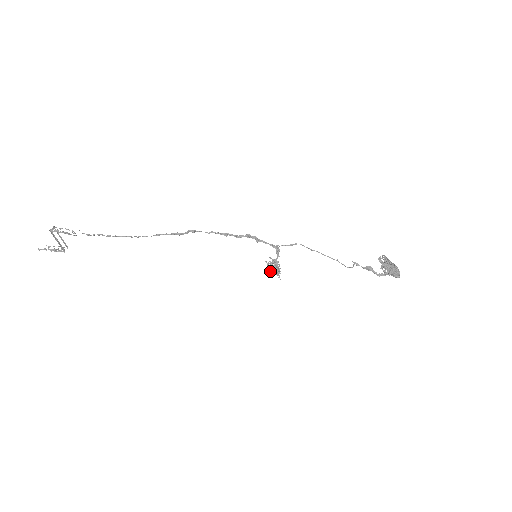
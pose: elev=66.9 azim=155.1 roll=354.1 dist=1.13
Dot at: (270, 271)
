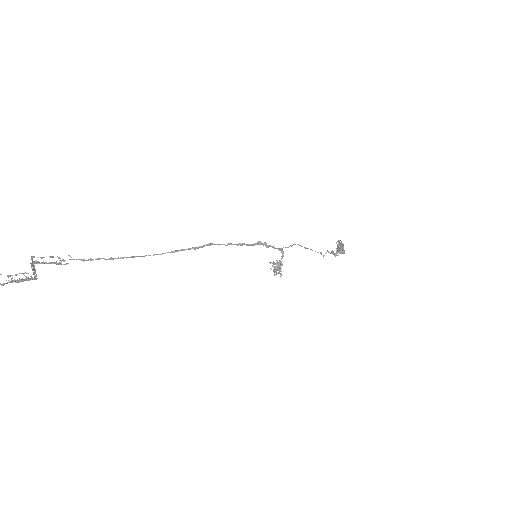
Dot at: (276, 271)
